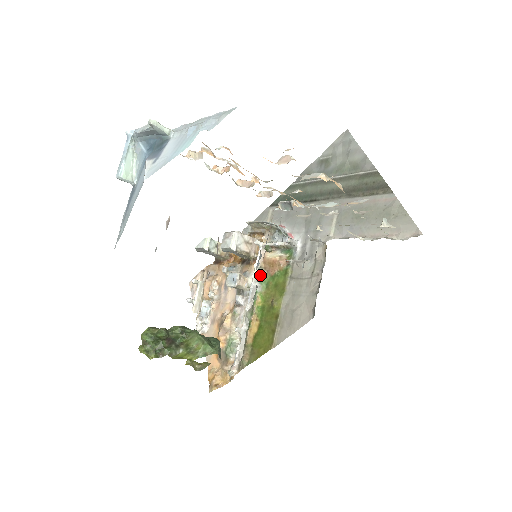
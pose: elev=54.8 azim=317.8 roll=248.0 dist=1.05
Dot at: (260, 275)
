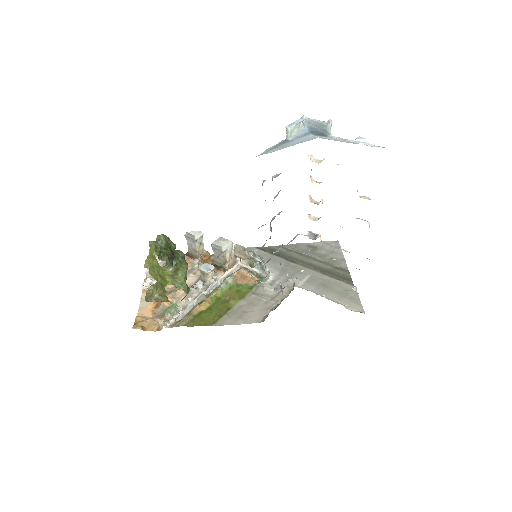
Dot at: (229, 278)
